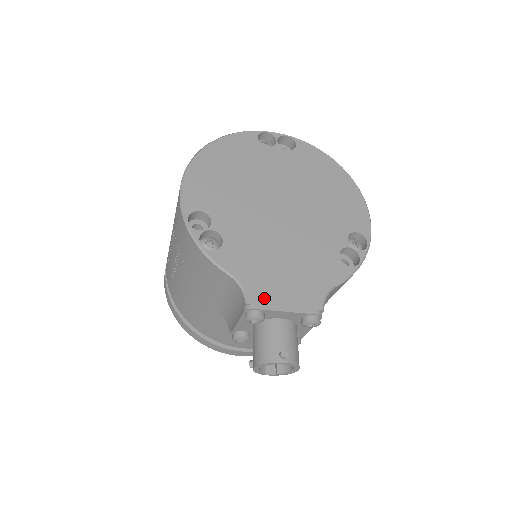
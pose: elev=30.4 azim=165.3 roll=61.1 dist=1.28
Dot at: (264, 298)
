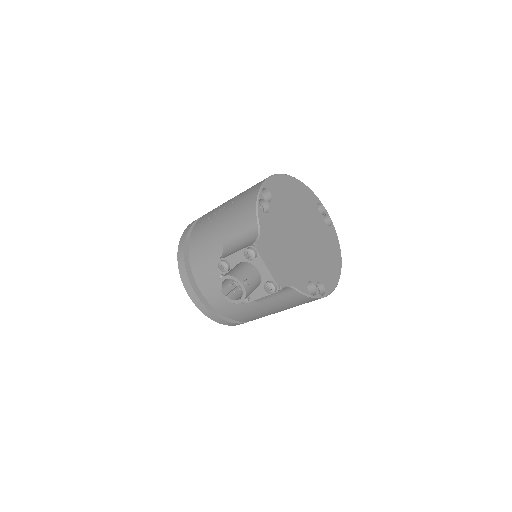
Dot at: (264, 251)
